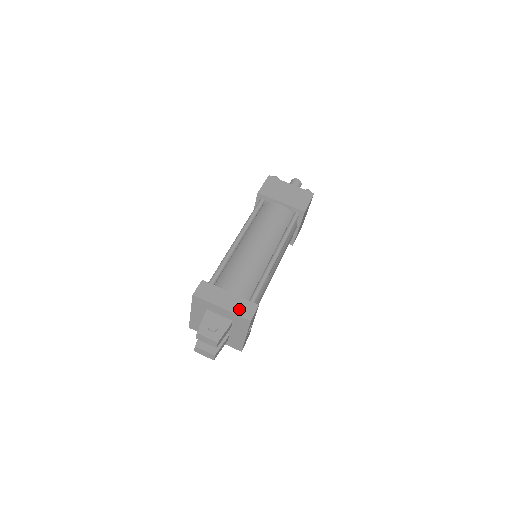
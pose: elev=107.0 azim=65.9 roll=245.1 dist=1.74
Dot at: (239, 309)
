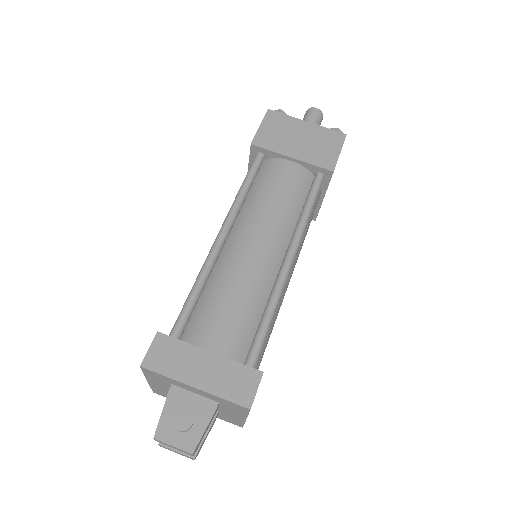
Dot at: (227, 386)
